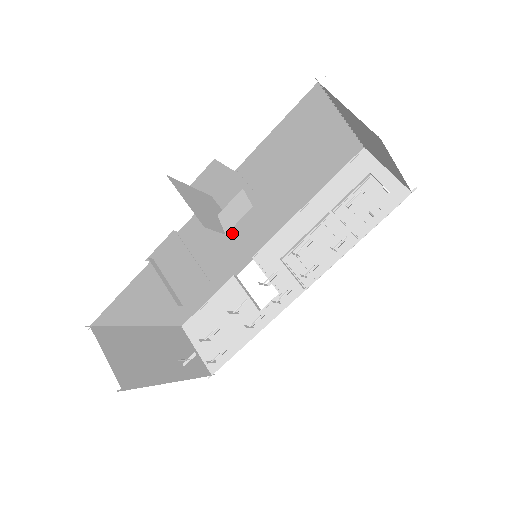
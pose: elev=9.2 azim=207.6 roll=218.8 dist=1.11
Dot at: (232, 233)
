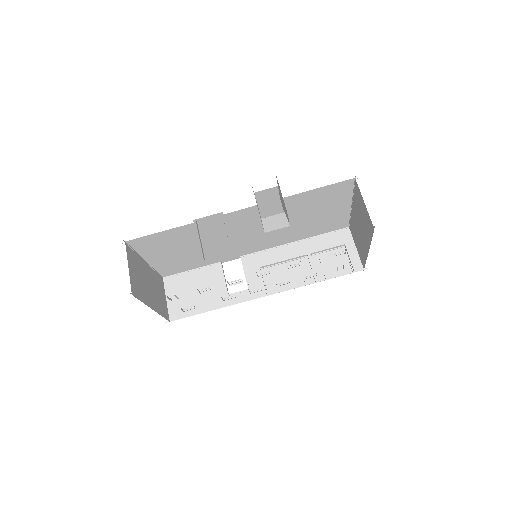
Dot at: (246, 233)
